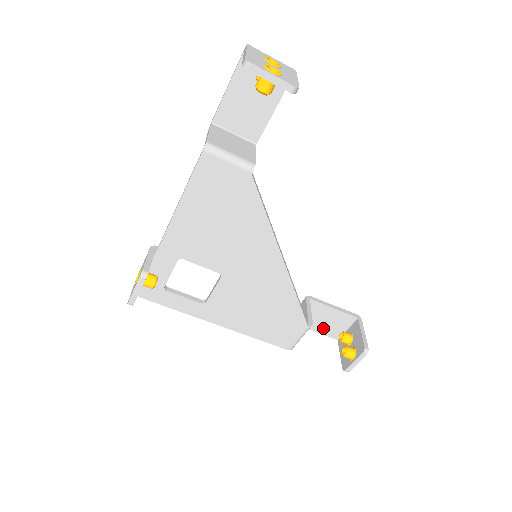
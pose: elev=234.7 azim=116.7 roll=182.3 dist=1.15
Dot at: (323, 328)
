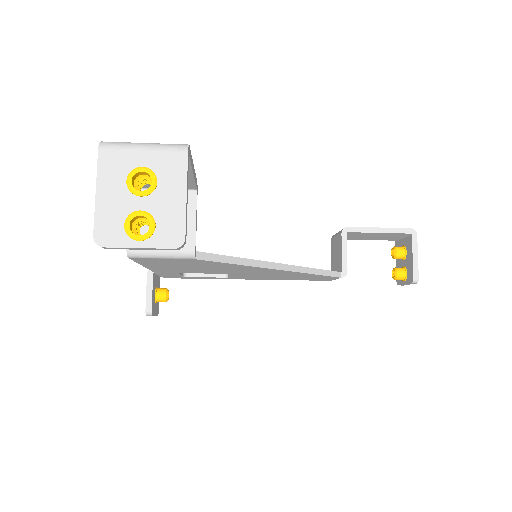
Dot at: (374, 238)
